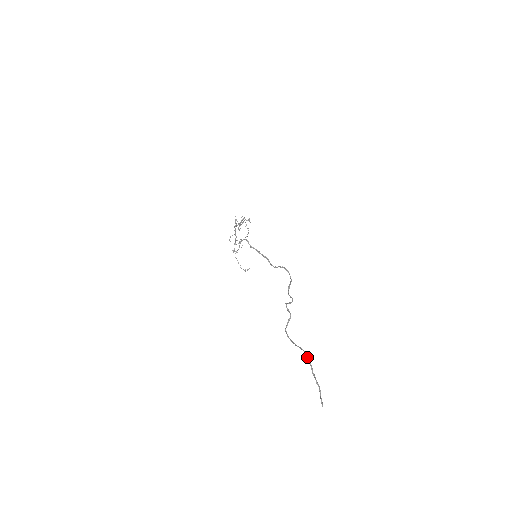
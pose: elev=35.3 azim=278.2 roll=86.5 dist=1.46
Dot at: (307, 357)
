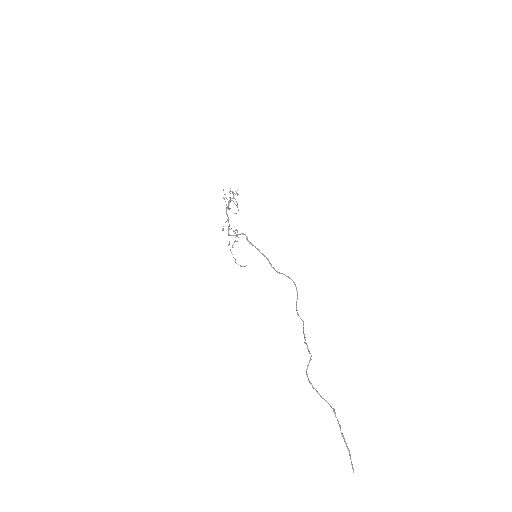
Dot at: (335, 415)
